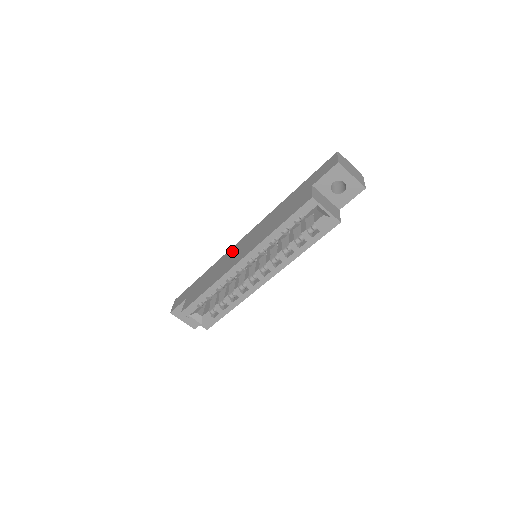
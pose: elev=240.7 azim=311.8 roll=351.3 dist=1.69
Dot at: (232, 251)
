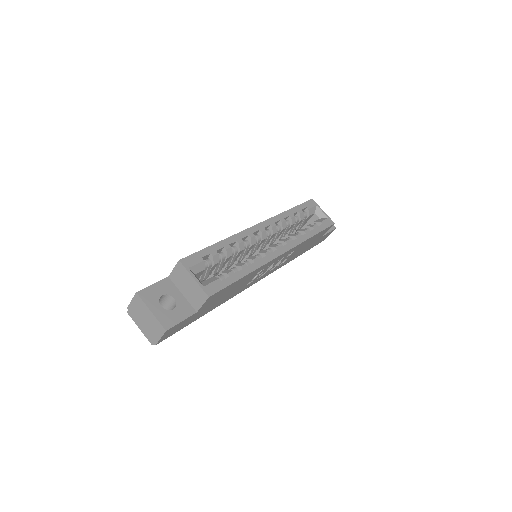
Dot at: occluded
